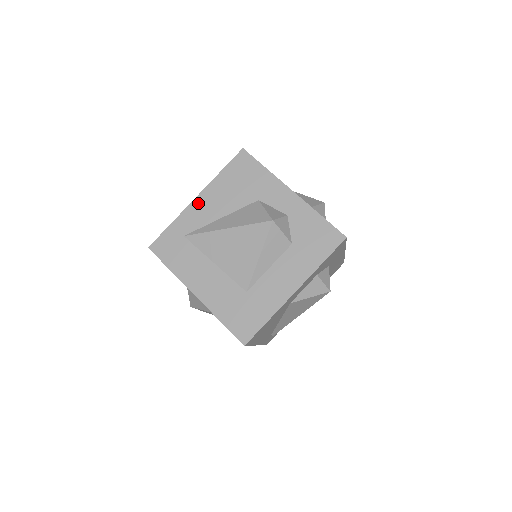
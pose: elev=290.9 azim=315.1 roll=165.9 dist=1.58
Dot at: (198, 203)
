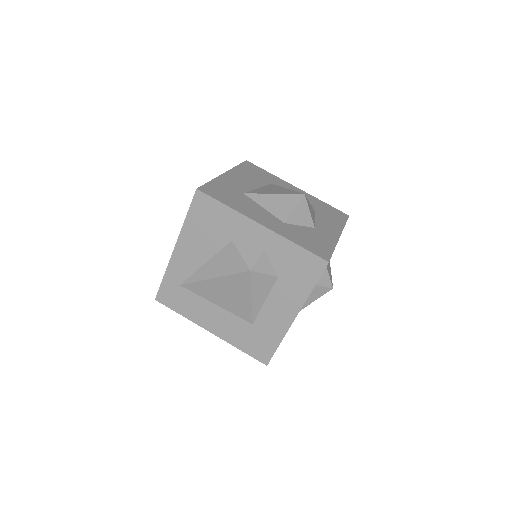
Dot at: (178, 253)
